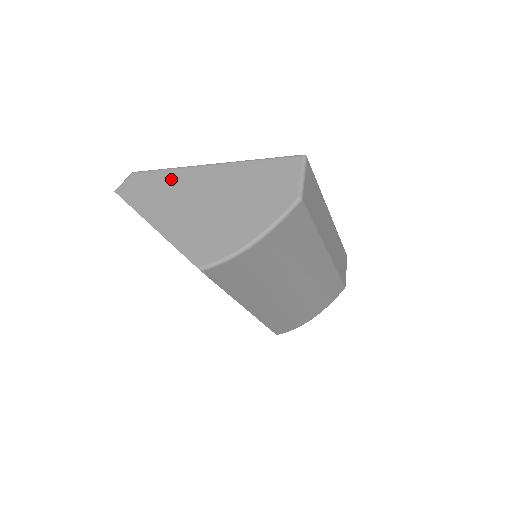
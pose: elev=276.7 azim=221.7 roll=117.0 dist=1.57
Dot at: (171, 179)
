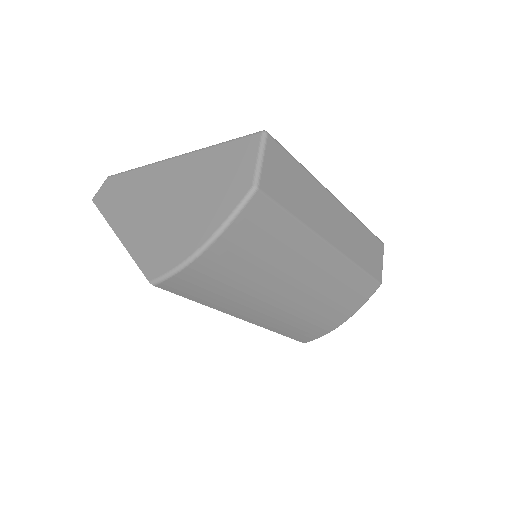
Dot at: (137, 180)
